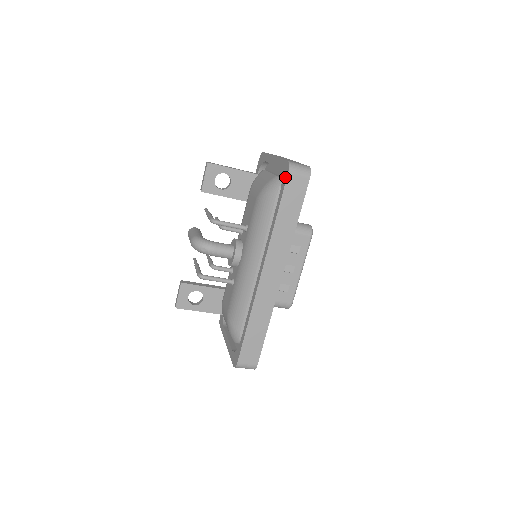
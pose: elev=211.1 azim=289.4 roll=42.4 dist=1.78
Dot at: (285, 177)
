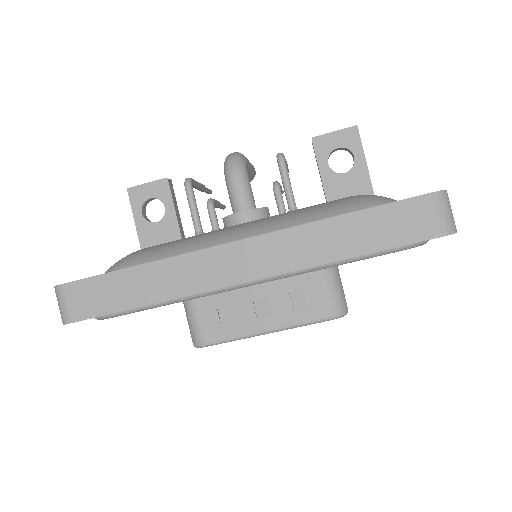
Dot at: (419, 195)
